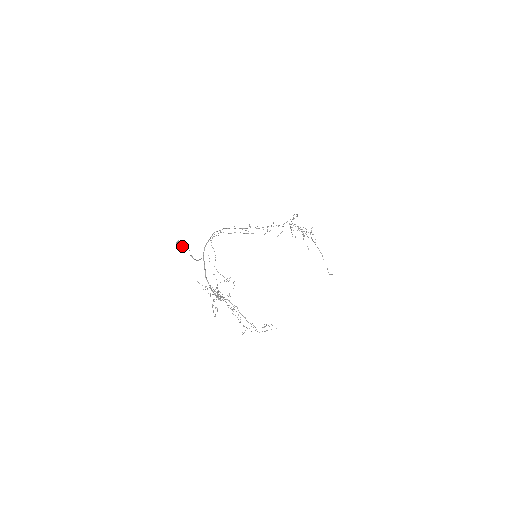
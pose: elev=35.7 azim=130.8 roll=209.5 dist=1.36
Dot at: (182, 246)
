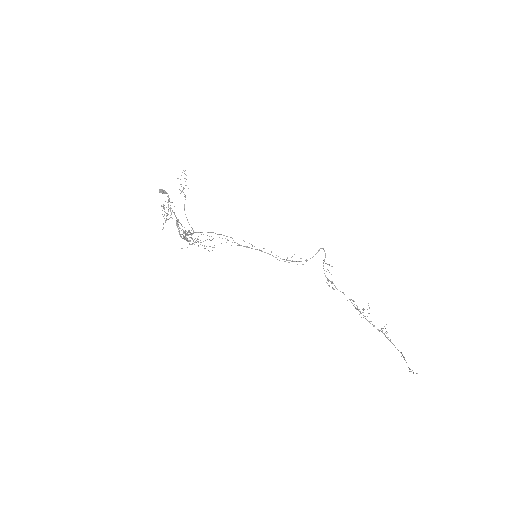
Dot at: (162, 191)
